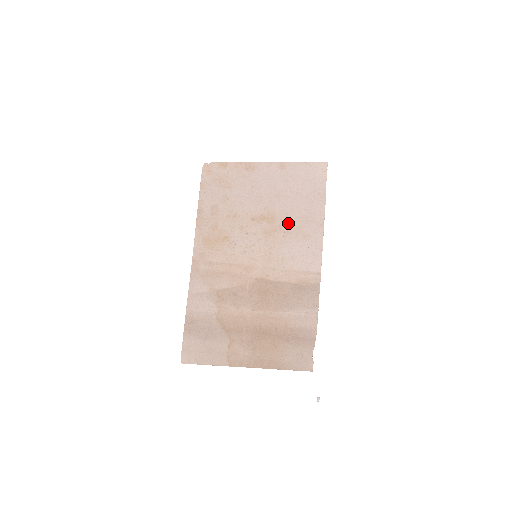
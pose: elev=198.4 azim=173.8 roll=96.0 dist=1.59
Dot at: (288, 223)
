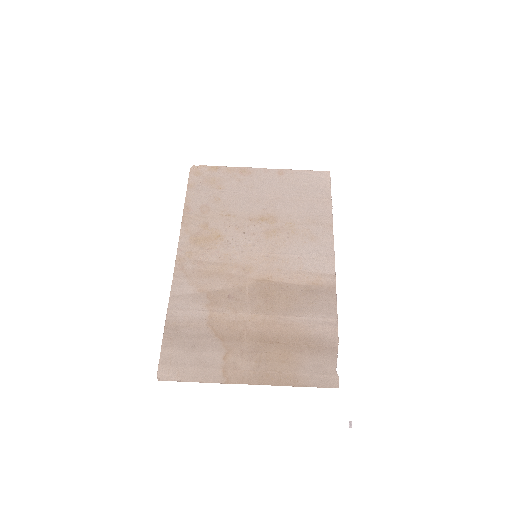
Dot at: (292, 224)
